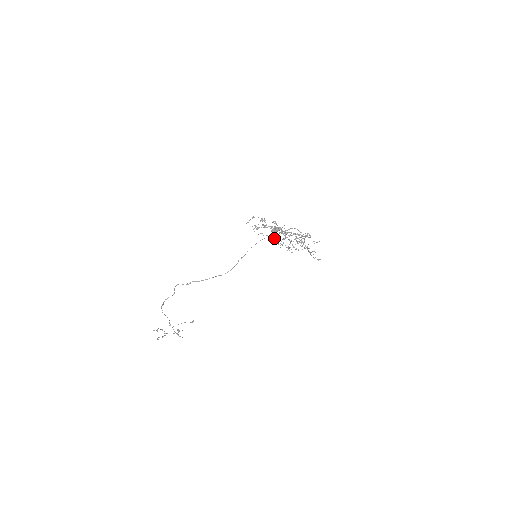
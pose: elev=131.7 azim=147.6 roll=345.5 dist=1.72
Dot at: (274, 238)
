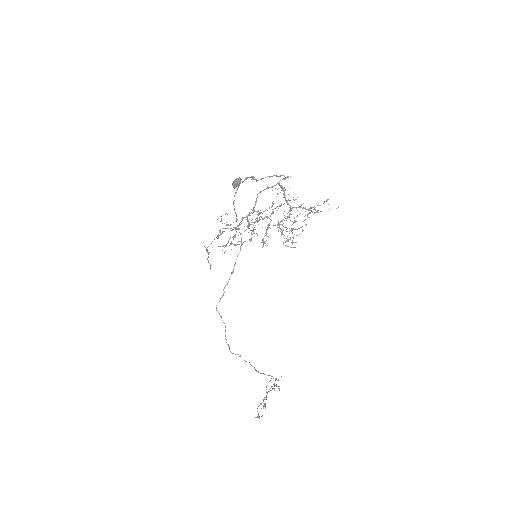
Dot at: occluded
